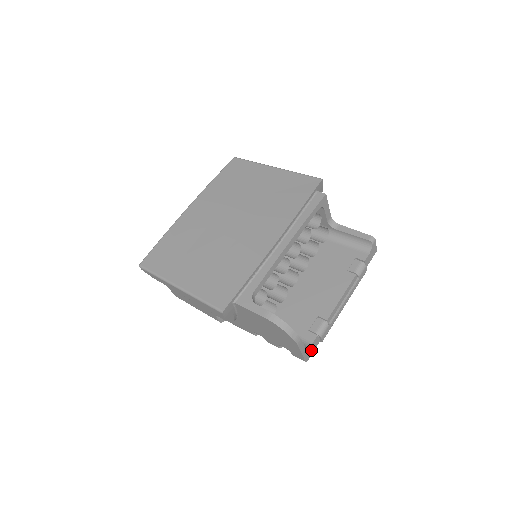
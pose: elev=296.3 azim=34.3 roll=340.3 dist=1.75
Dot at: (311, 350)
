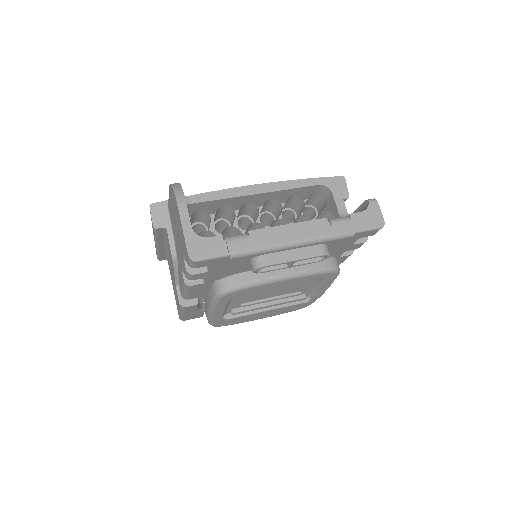
Dot at: (205, 248)
